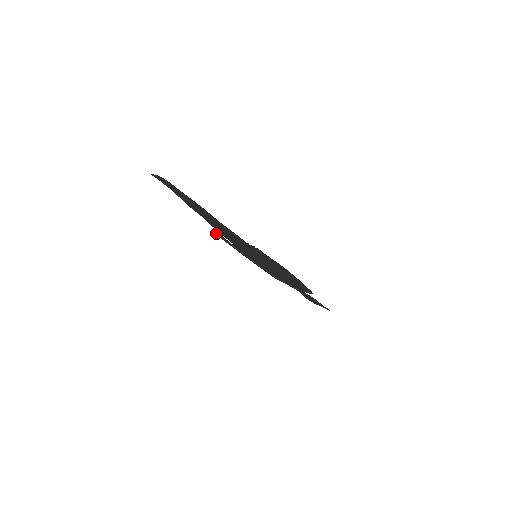
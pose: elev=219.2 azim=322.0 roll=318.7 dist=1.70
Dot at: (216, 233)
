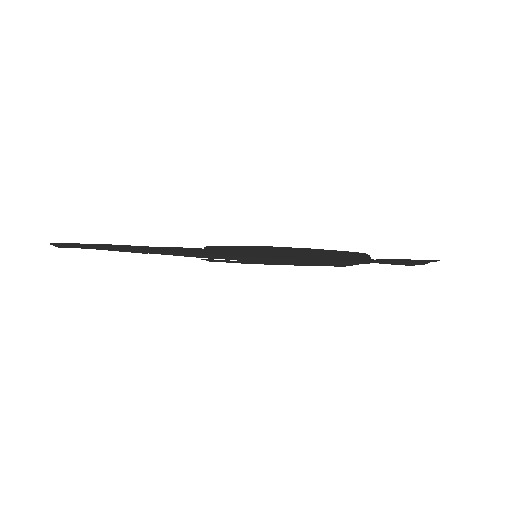
Dot at: (213, 261)
